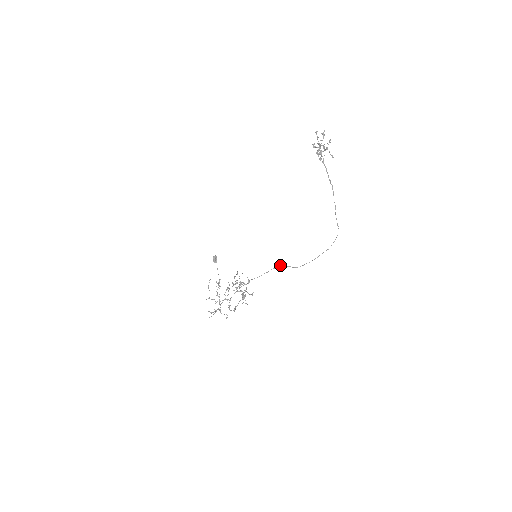
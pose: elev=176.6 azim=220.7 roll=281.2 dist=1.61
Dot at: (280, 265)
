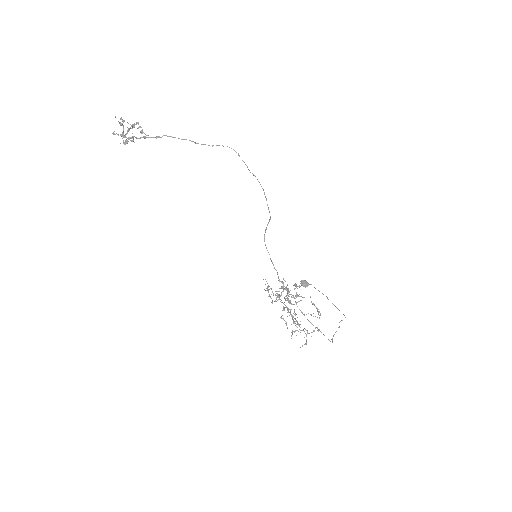
Dot at: occluded
